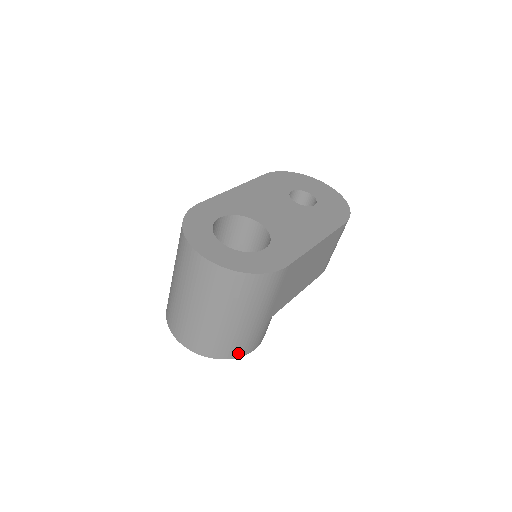
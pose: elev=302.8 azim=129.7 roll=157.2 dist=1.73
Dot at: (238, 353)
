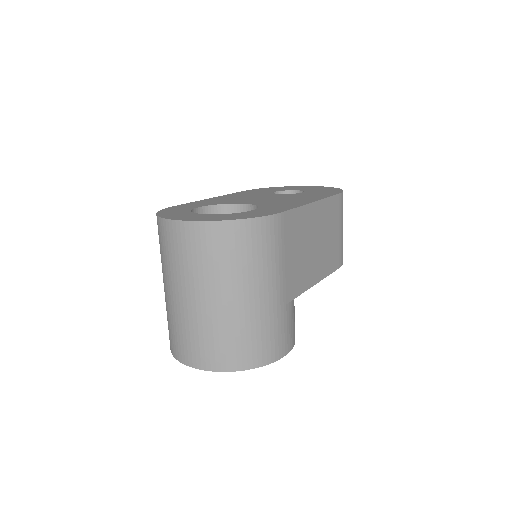
Dot at: (265, 357)
